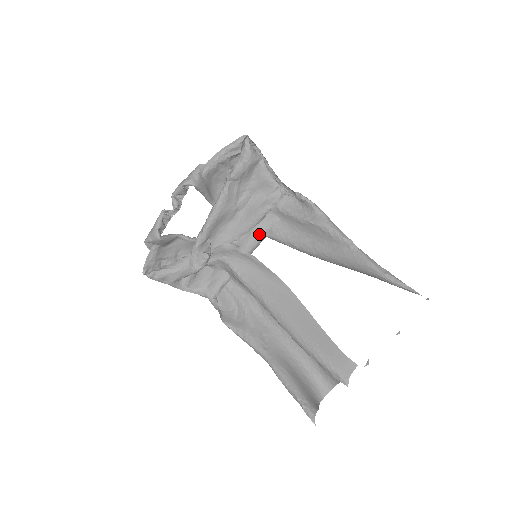
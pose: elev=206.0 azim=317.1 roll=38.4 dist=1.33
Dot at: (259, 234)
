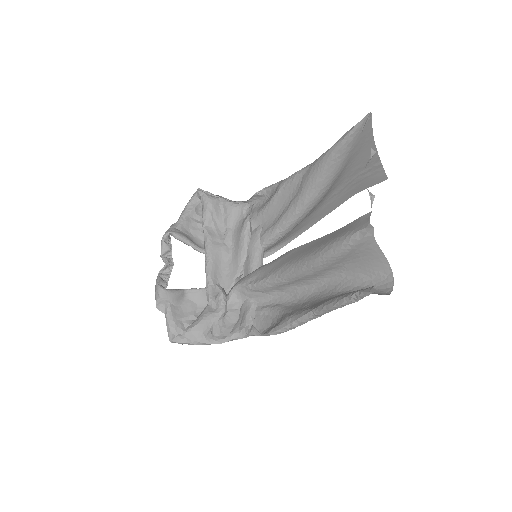
Dot at: (254, 248)
